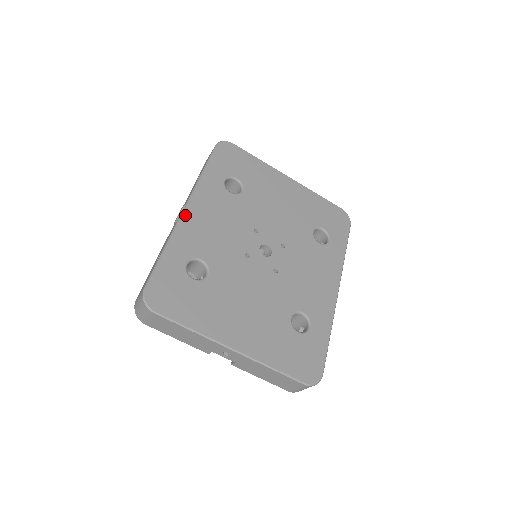
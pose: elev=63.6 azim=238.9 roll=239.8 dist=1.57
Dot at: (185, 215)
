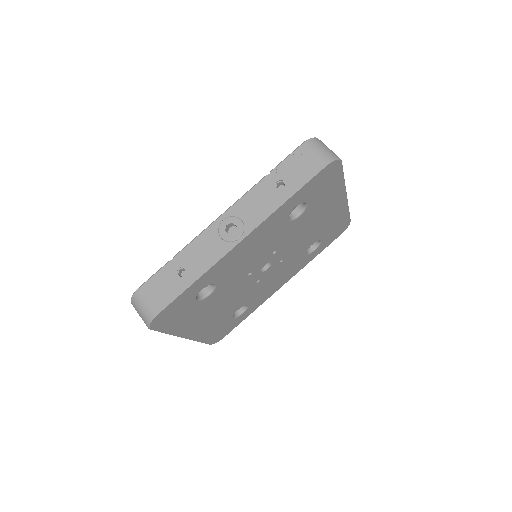
Dot at: (235, 249)
